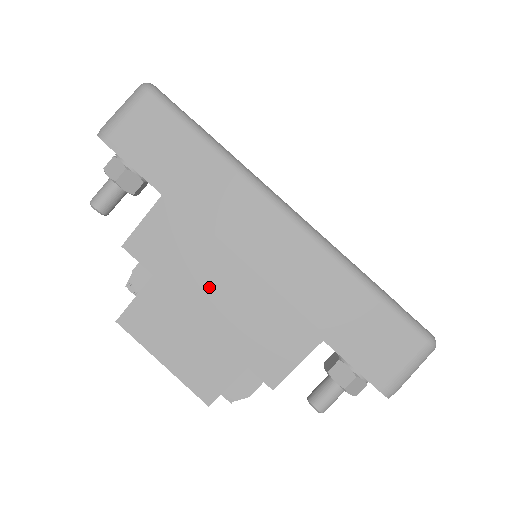
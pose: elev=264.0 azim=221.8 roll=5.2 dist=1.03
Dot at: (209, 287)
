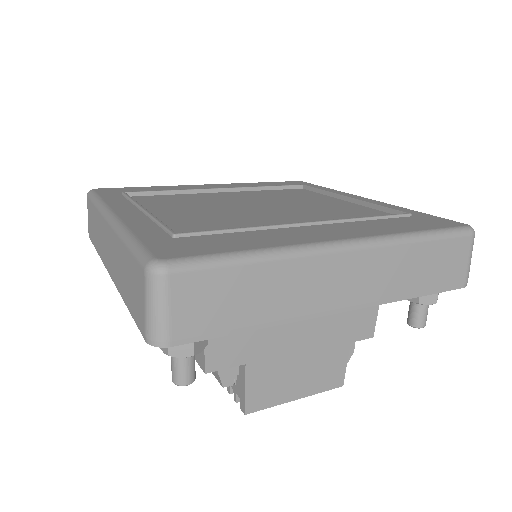
Dot at: (291, 329)
